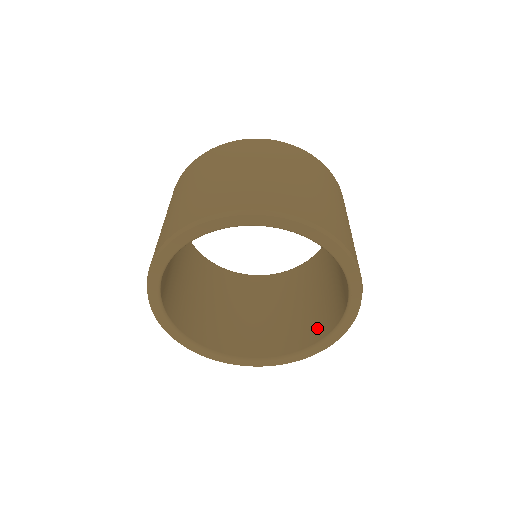
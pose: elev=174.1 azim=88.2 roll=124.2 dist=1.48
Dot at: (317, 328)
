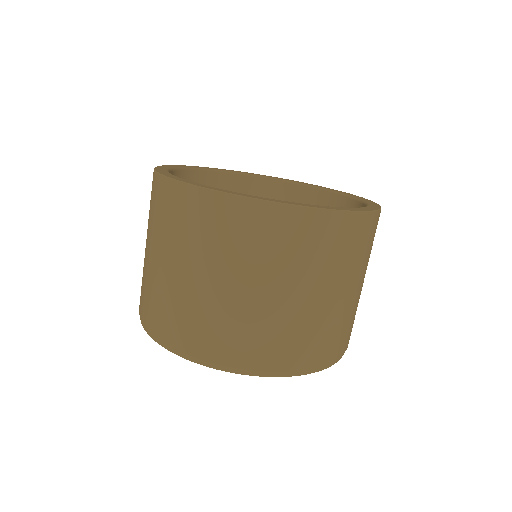
Dot at: occluded
